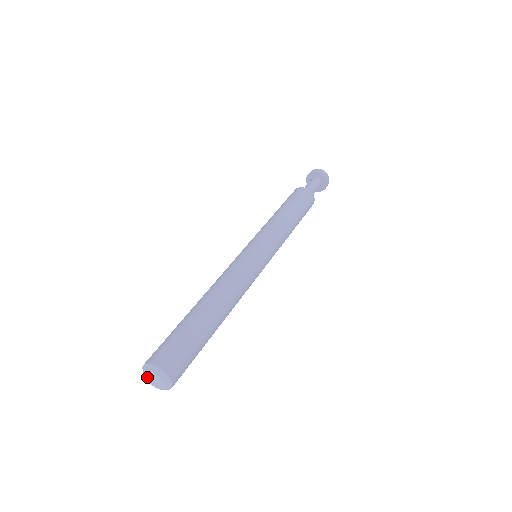
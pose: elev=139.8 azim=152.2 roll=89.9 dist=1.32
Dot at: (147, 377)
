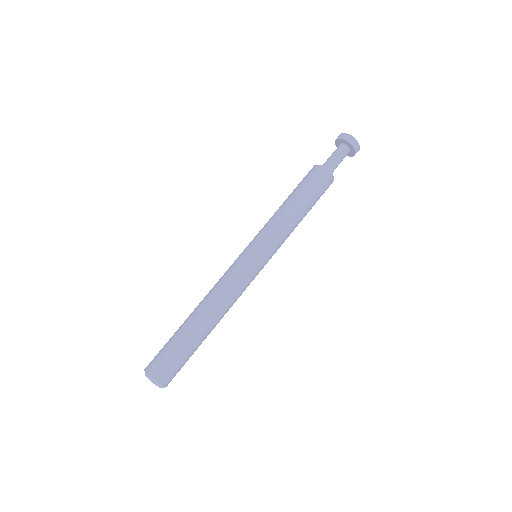
Dot at: occluded
